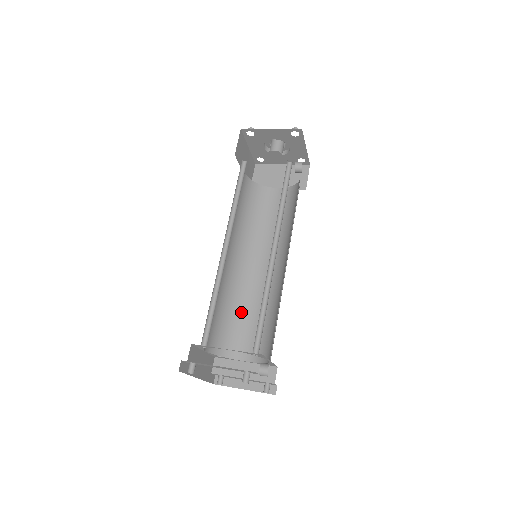
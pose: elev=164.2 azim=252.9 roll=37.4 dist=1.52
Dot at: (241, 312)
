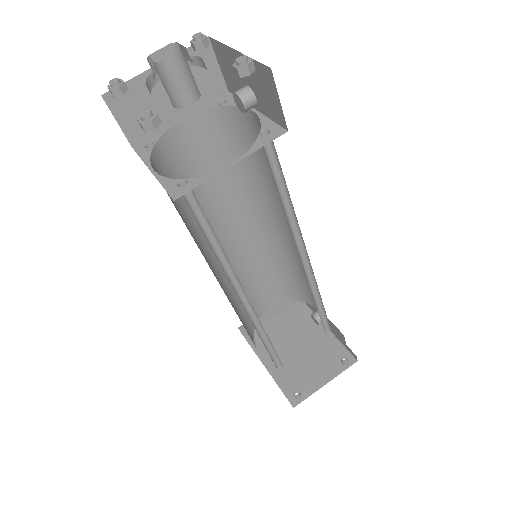
Dot at: (244, 287)
